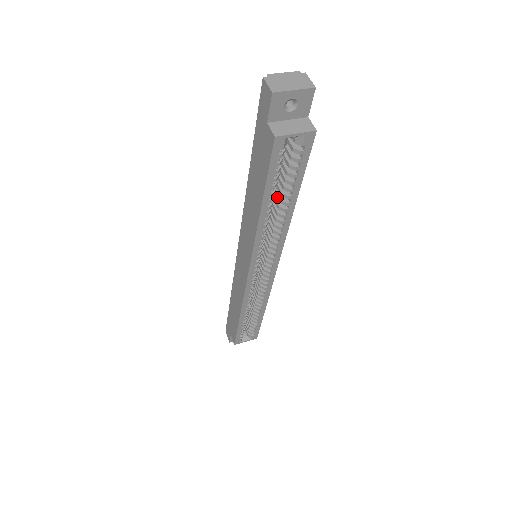
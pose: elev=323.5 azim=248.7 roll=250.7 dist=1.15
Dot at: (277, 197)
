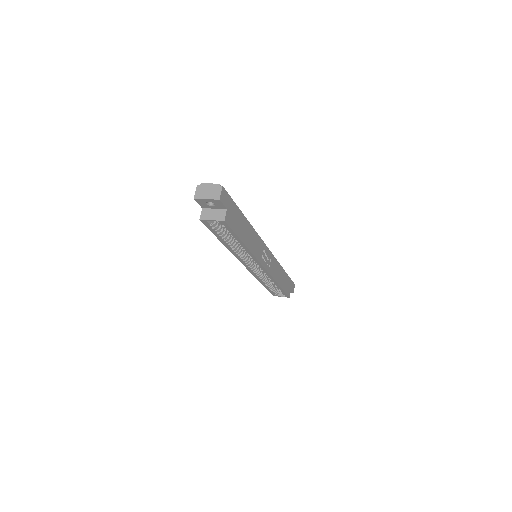
Dot at: occluded
